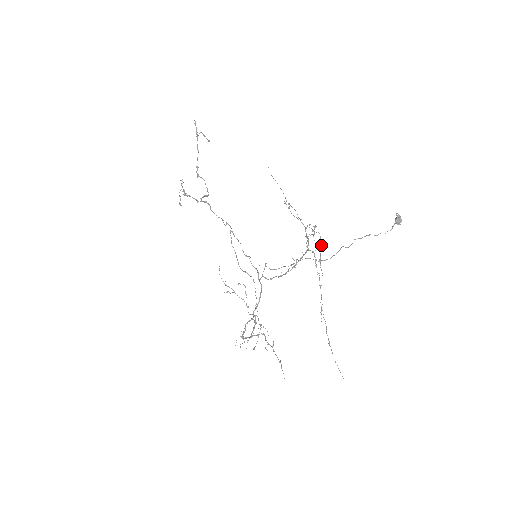
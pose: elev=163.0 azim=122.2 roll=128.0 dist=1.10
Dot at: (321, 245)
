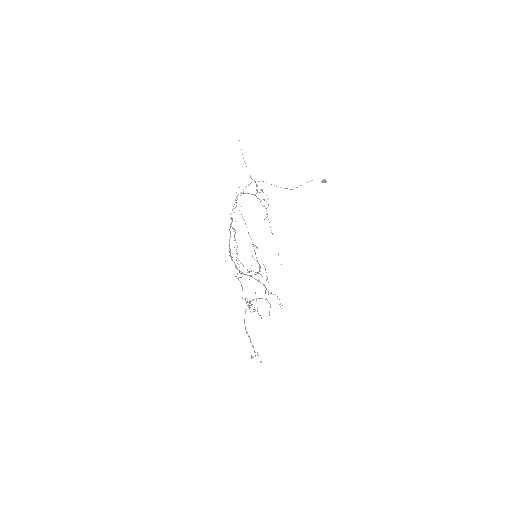
Dot at: occluded
